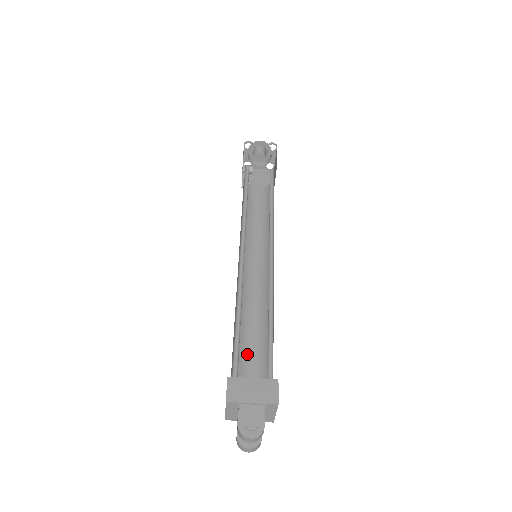
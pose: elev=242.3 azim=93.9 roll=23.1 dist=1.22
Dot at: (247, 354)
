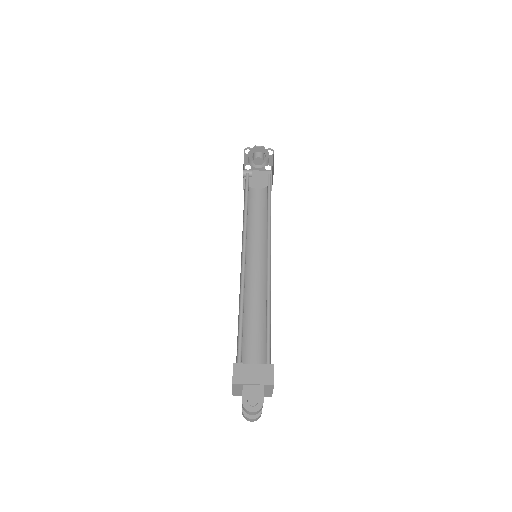
Dot at: (249, 341)
